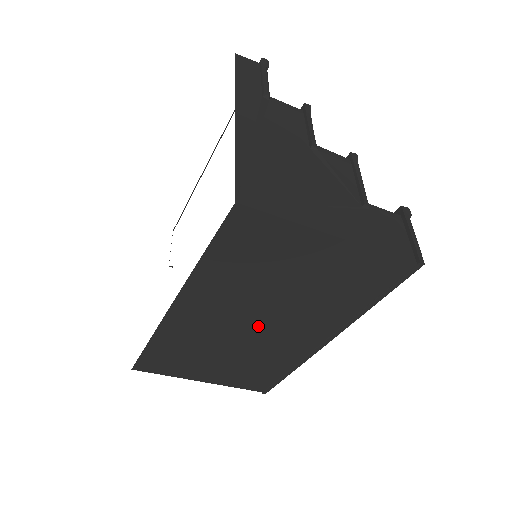
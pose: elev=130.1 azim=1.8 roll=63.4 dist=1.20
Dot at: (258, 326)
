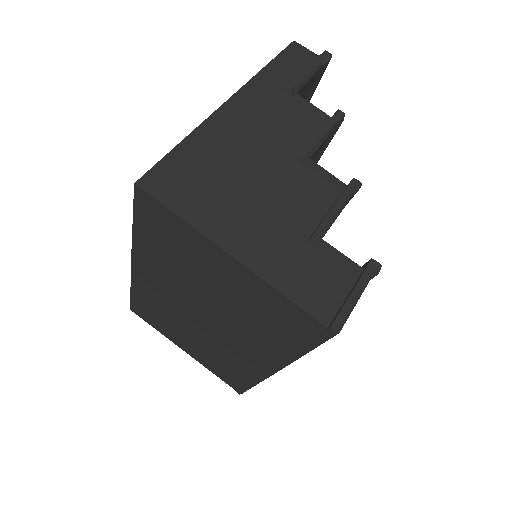
Dot at: (204, 320)
